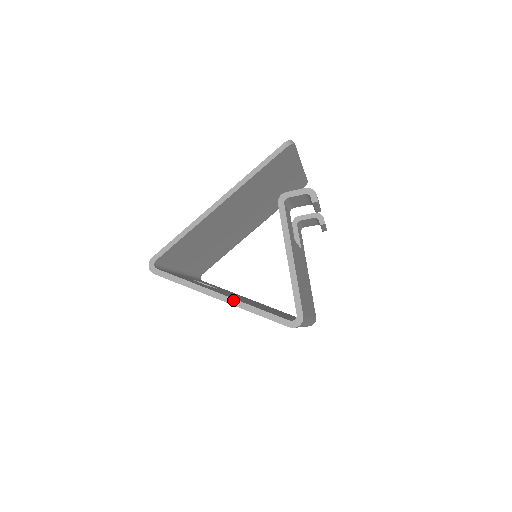
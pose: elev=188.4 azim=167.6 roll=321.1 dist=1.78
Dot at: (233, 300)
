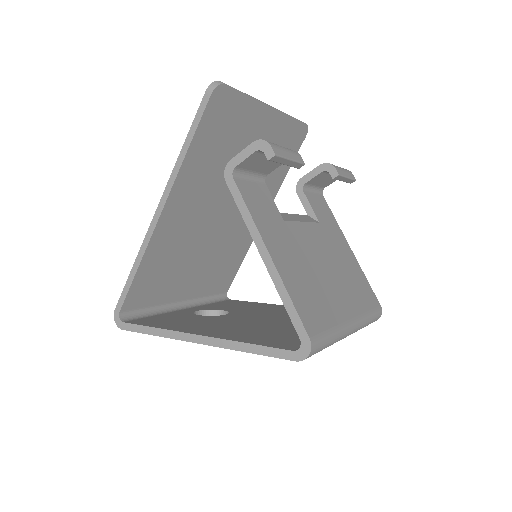
Dot at: (214, 340)
